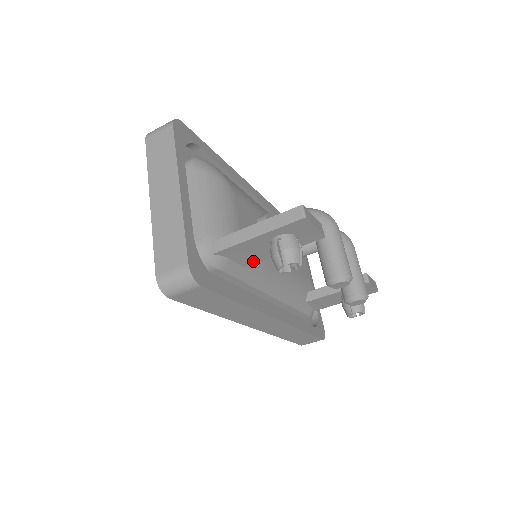
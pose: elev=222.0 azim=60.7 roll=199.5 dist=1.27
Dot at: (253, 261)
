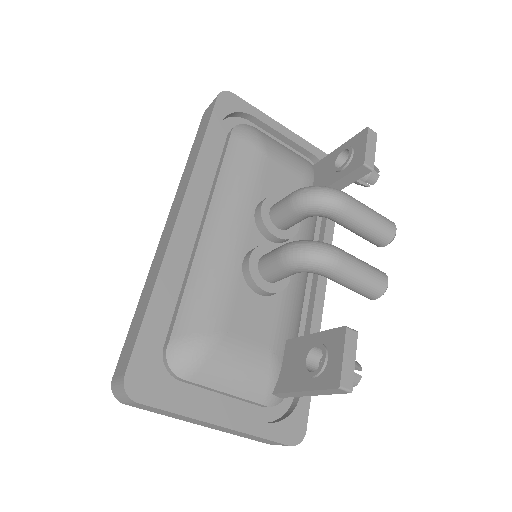
Dot at: occluded
